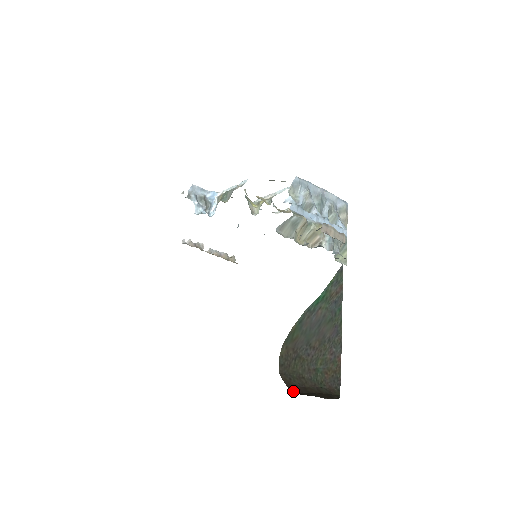
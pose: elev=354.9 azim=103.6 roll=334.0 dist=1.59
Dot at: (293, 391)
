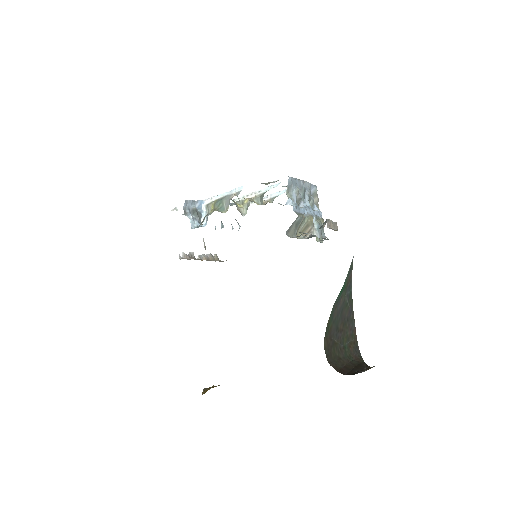
Dot at: (344, 374)
